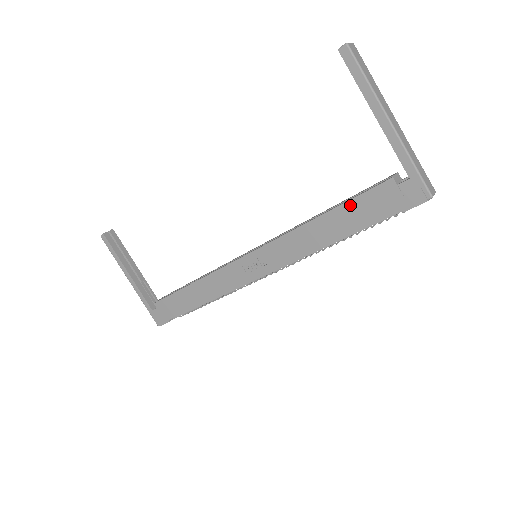
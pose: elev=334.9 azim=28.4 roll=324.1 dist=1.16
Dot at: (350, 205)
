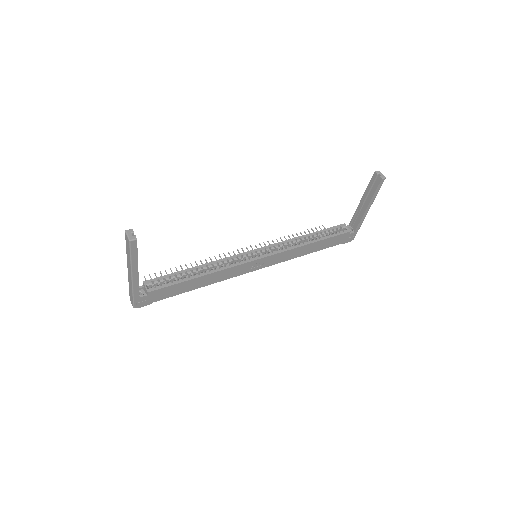
Dot at: (329, 240)
